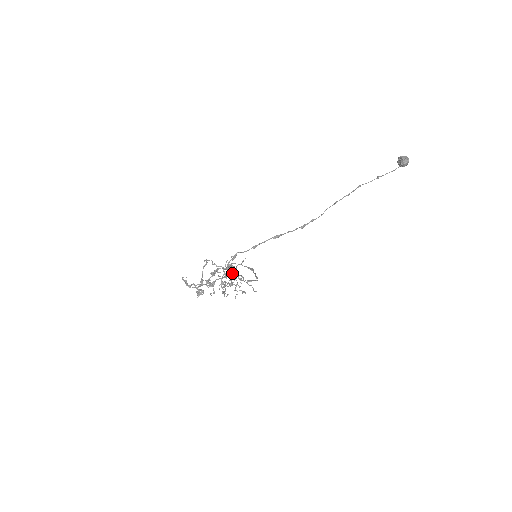
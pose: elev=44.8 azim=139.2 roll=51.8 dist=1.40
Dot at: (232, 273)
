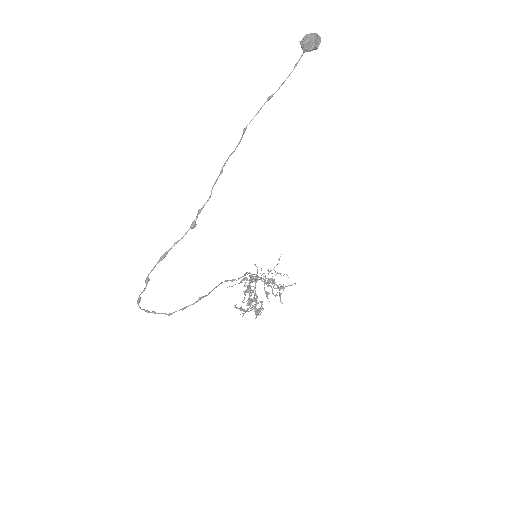
Dot at: (155, 313)
